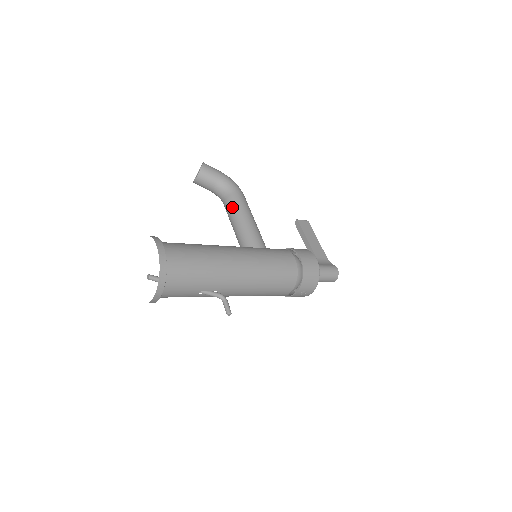
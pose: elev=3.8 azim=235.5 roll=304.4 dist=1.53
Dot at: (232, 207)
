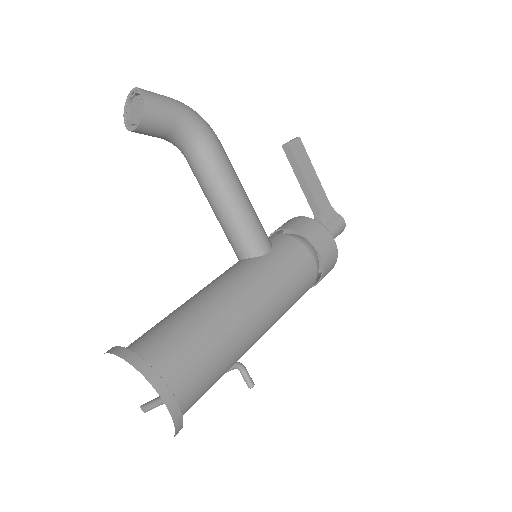
Dot at: (209, 178)
